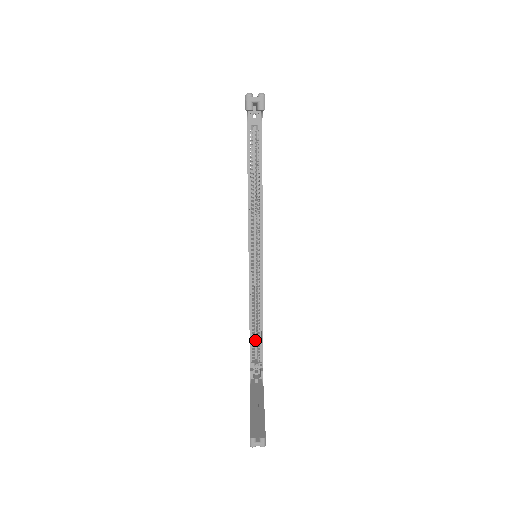
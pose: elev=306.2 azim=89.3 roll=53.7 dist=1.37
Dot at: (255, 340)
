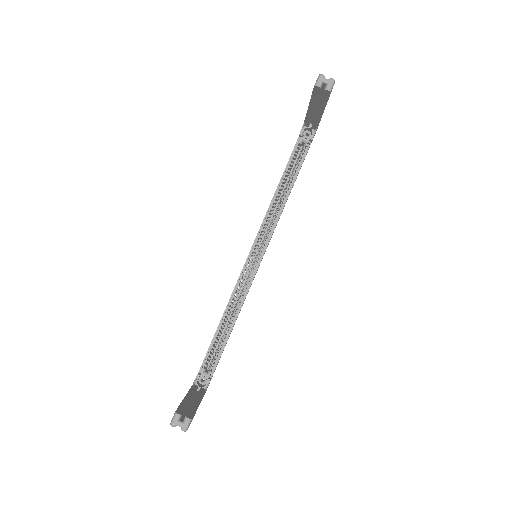
Dot at: (216, 347)
